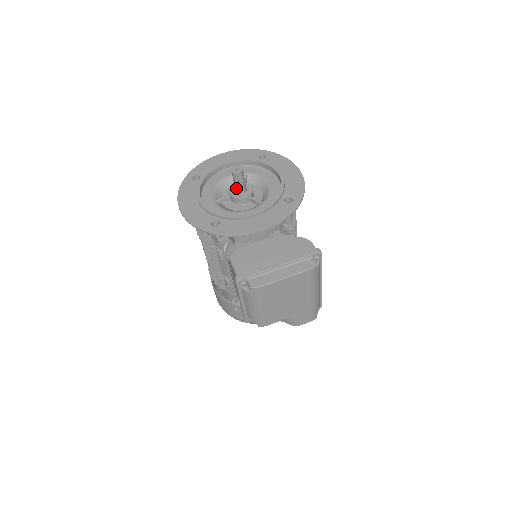
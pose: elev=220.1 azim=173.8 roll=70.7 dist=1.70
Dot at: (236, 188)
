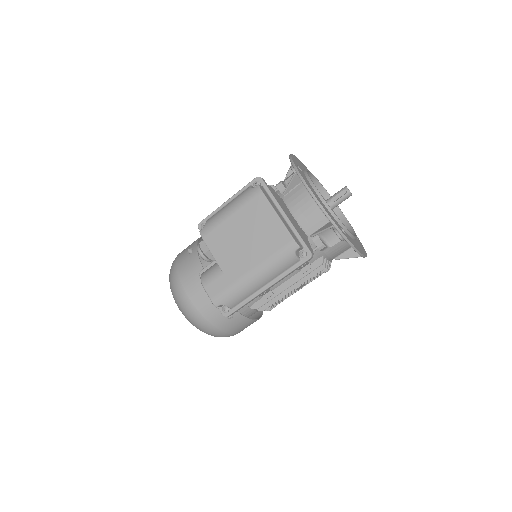
Dot at: (330, 198)
